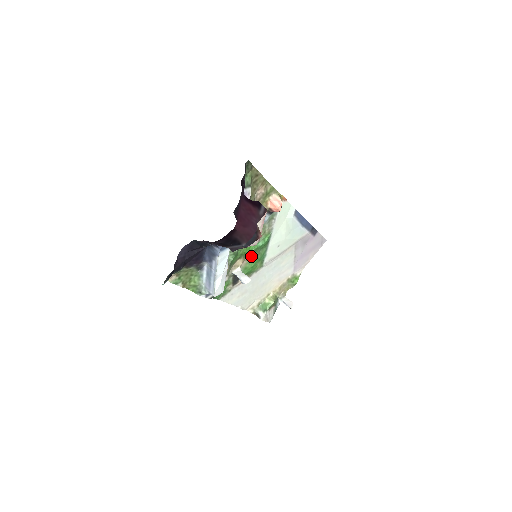
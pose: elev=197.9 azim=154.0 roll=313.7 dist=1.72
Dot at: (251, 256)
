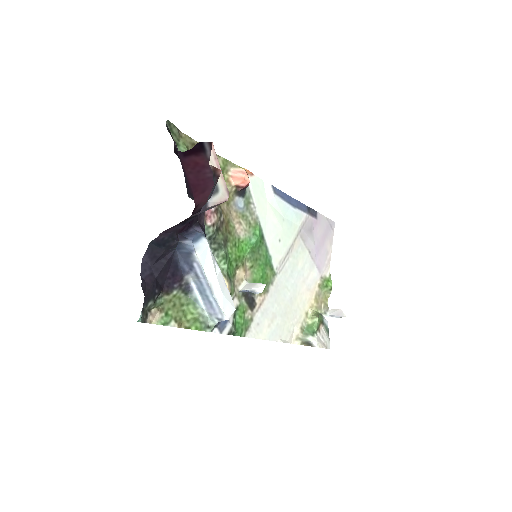
Dot at: (251, 261)
